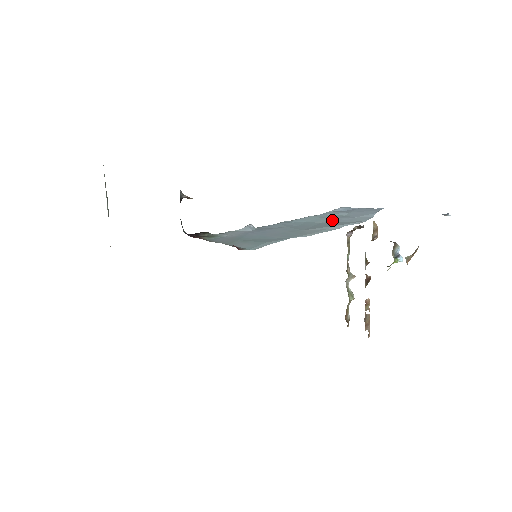
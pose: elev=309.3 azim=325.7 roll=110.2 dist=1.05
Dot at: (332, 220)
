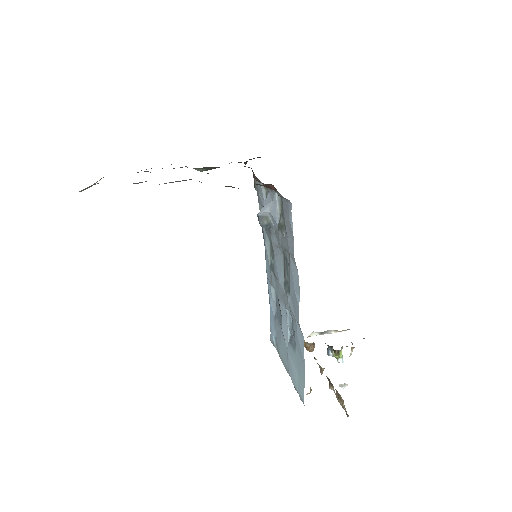
Dot at: occluded
